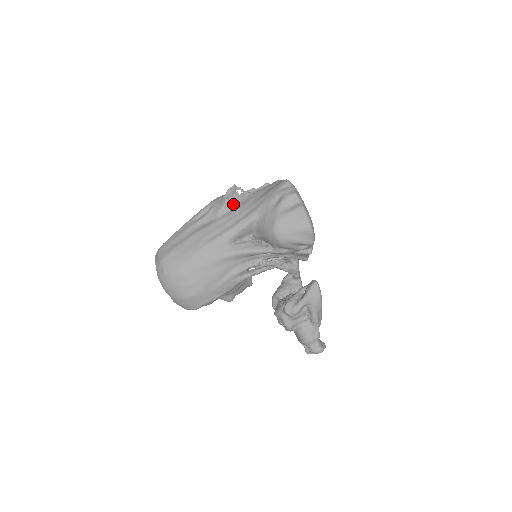
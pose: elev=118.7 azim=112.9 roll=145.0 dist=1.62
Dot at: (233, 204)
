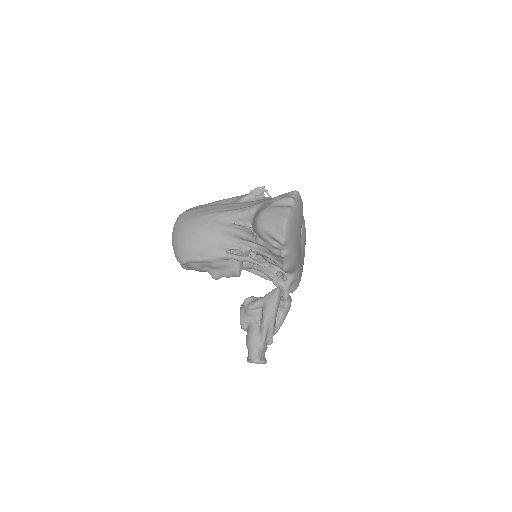
Dot at: (254, 199)
